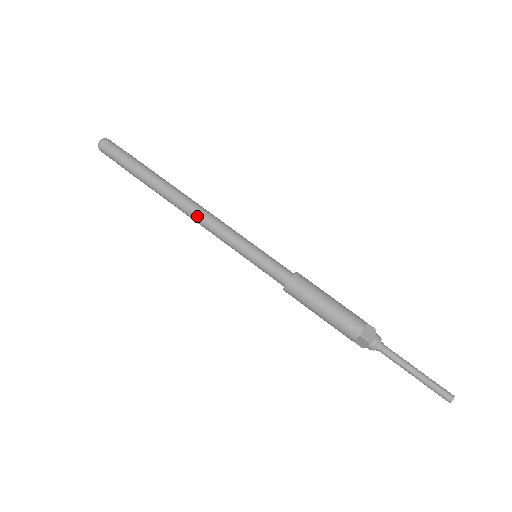
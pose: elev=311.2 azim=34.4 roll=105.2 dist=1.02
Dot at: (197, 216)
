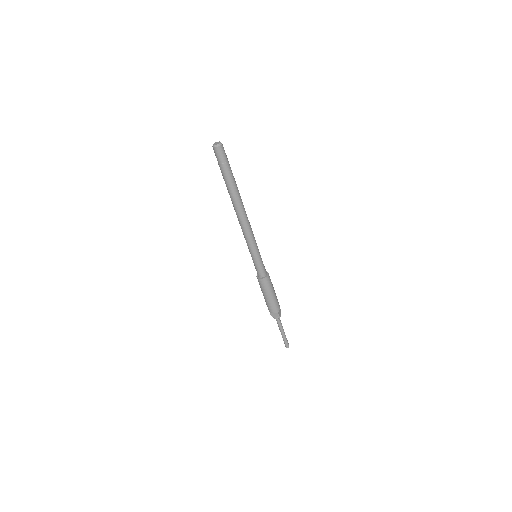
Dot at: (245, 223)
